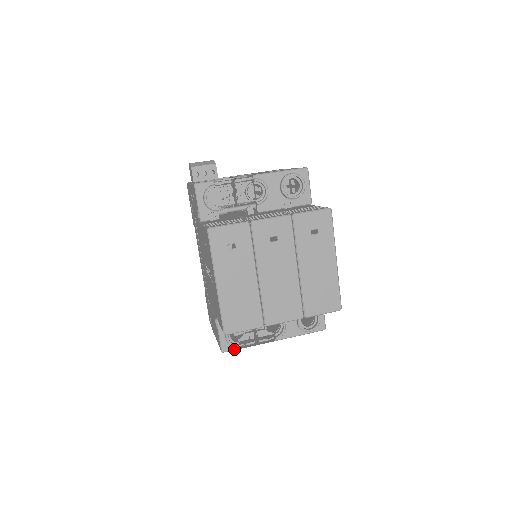
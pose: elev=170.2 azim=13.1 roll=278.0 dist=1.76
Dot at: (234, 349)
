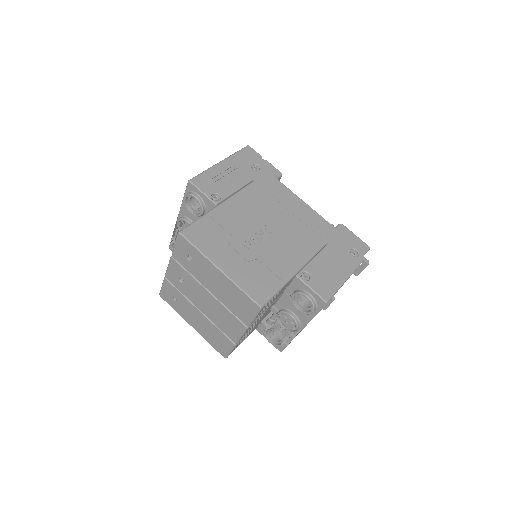
Dot at: (284, 347)
